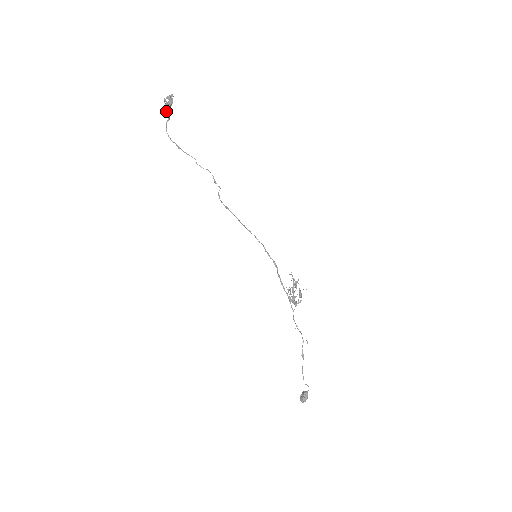
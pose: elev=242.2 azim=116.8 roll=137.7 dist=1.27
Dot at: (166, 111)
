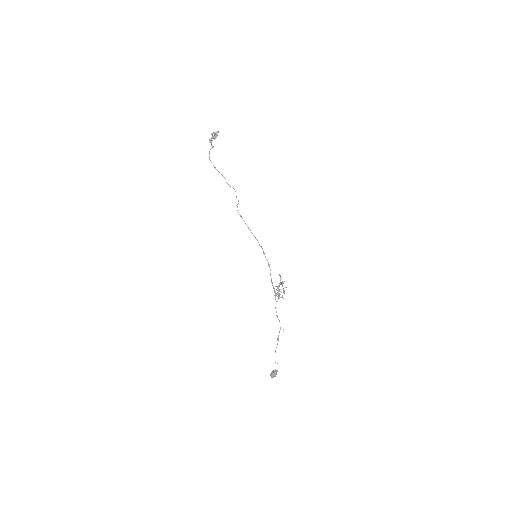
Dot at: (211, 142)
